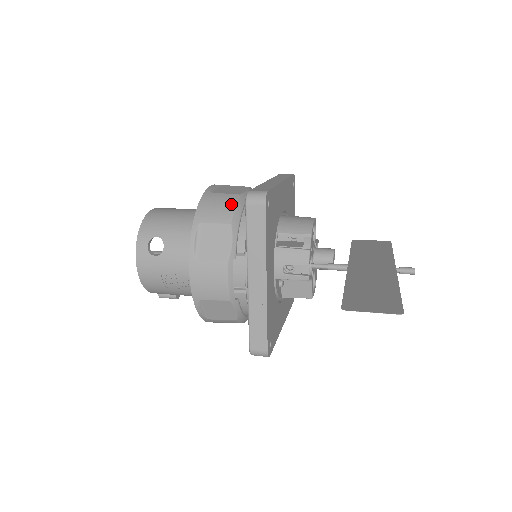
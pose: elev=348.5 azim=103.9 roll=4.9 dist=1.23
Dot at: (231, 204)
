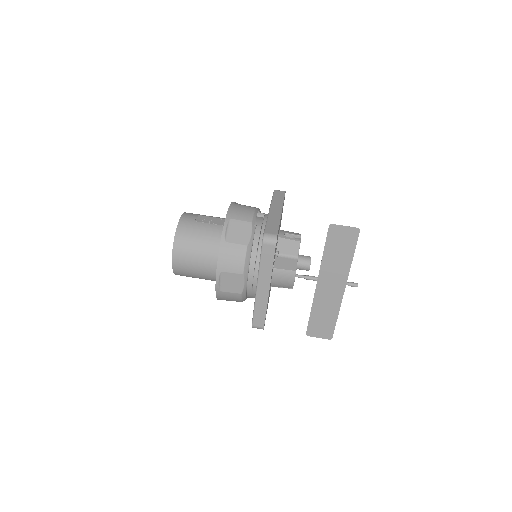
Dot at: (238, 299)
